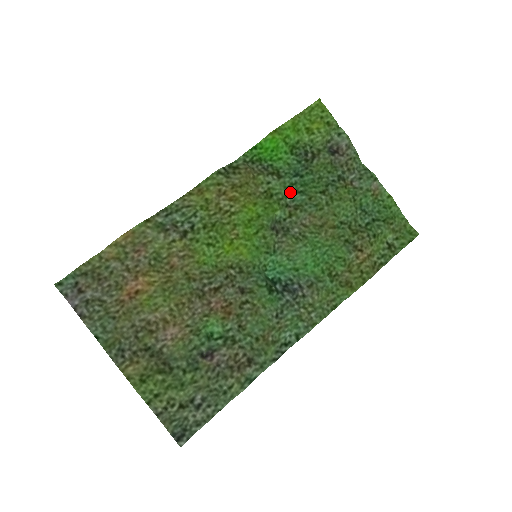
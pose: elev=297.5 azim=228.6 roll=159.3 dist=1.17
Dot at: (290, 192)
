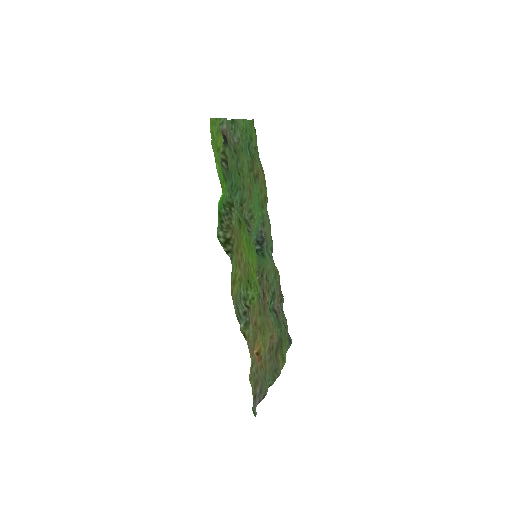
Dot at: (235, 202)
